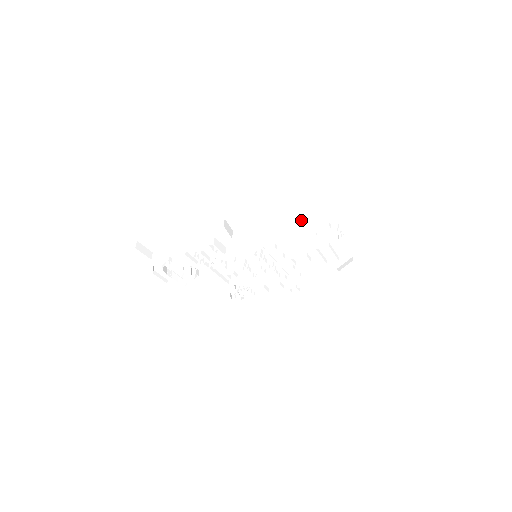
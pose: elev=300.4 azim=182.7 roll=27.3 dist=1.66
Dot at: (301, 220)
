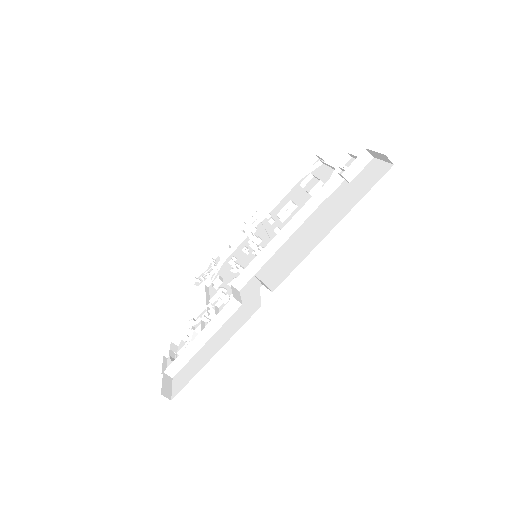
Dot at: occluded
